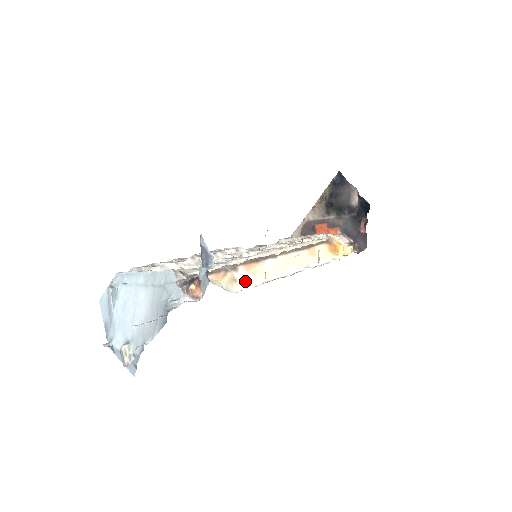
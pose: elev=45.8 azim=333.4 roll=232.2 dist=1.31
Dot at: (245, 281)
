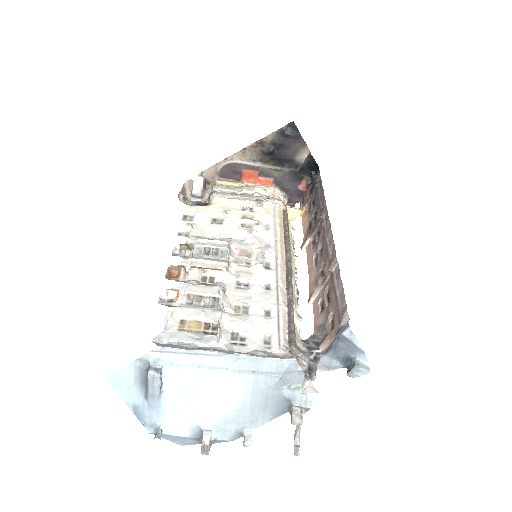
Dot at: (296, 315)
